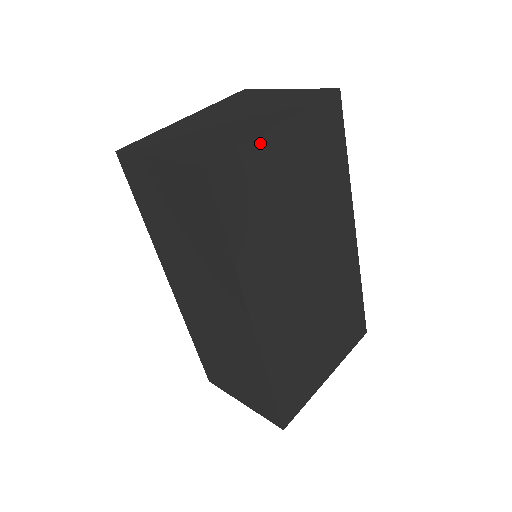
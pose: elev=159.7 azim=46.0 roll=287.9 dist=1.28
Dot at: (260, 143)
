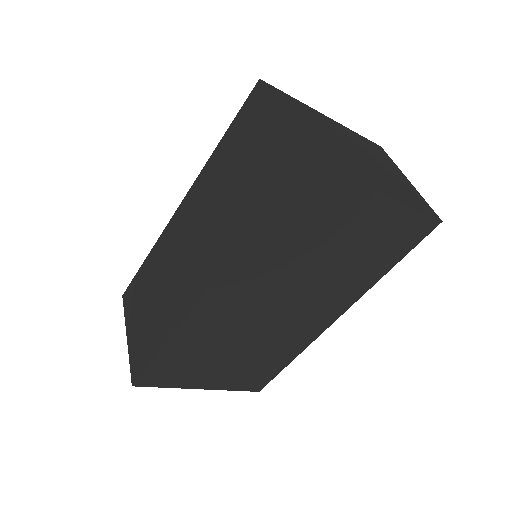
Dot at: (357, 190)
